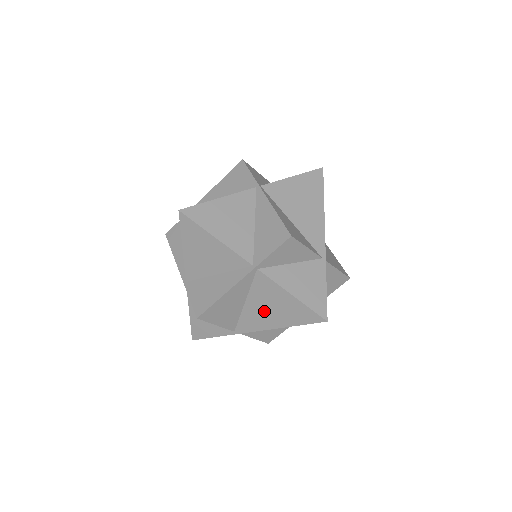
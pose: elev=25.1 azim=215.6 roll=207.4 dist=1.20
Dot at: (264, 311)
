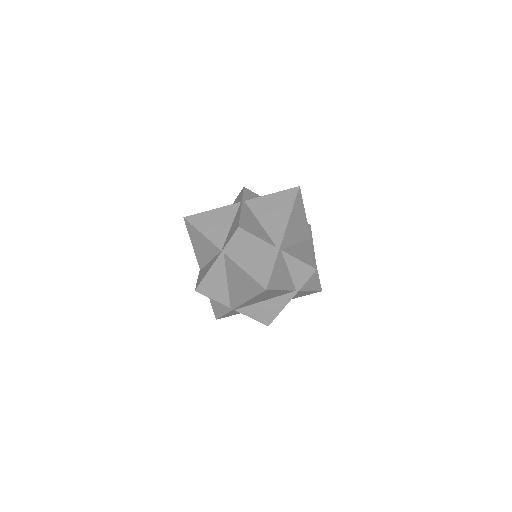
Dot at: (237, 287)
